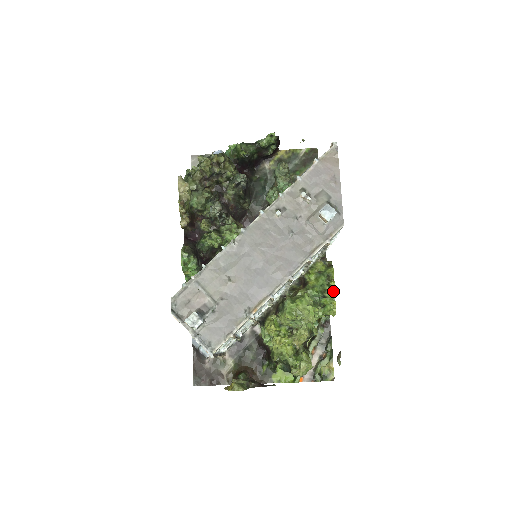
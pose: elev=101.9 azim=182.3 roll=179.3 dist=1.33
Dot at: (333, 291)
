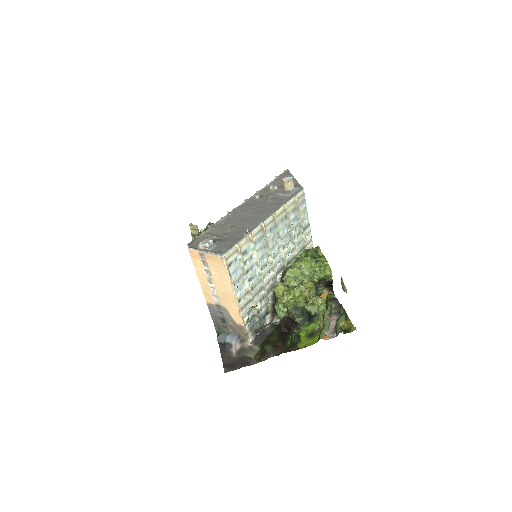
Dot at: (323, 256)
